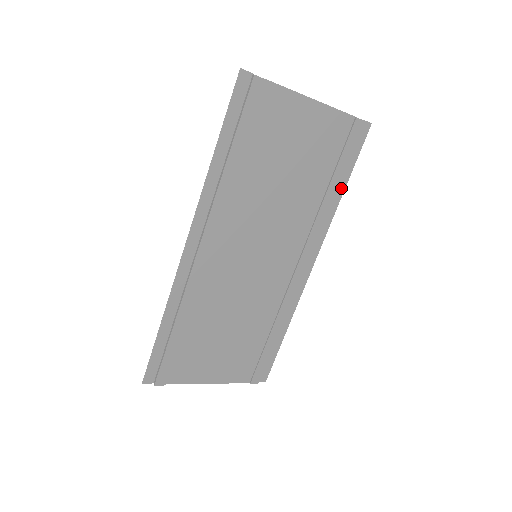
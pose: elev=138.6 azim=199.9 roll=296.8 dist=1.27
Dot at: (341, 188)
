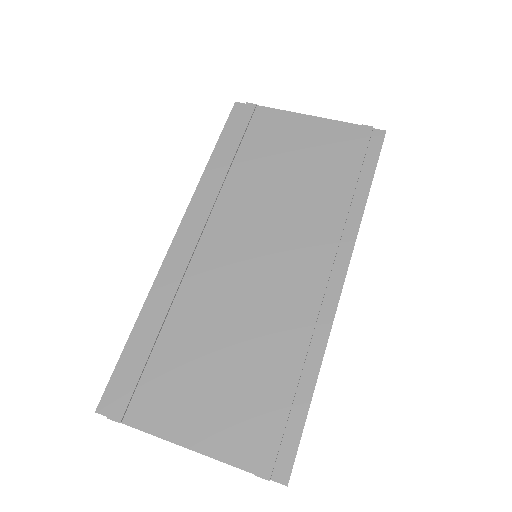
Dot at: (364, 190)
